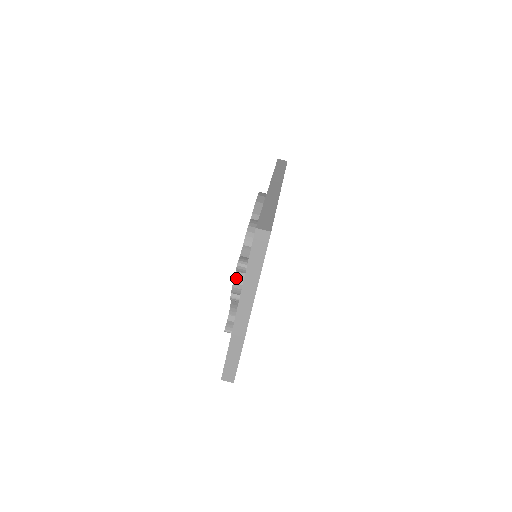
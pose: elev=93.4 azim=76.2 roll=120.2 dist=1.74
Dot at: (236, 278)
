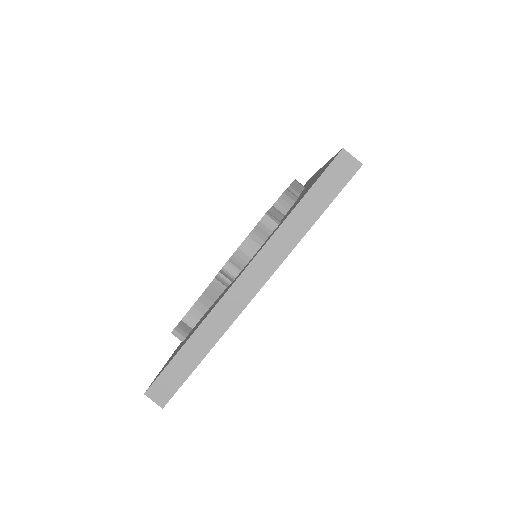
Dot at: (251, 237)
